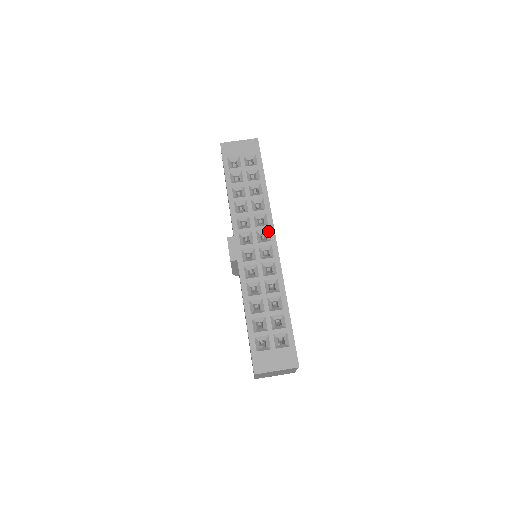
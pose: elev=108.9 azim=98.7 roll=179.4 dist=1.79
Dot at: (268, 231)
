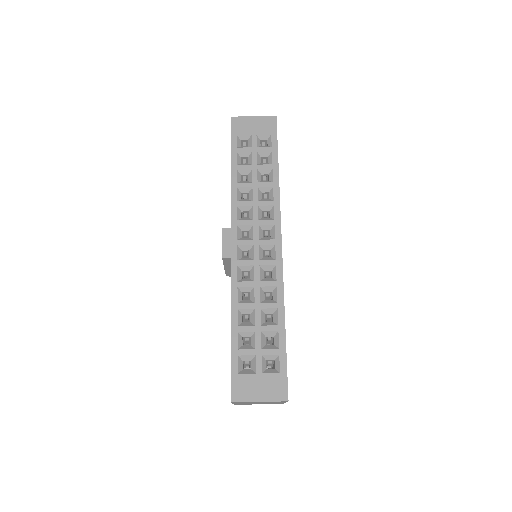
Dot at: (273, 227)
